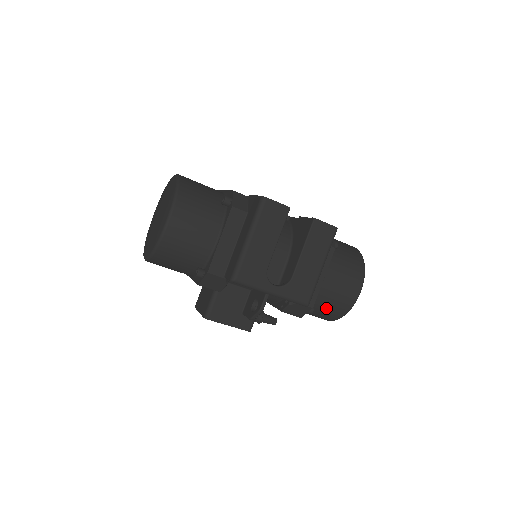
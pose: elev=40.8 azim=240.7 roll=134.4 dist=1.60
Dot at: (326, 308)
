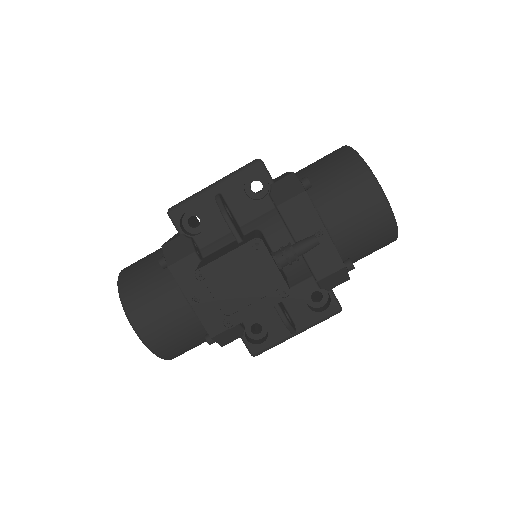
Dot at: (329, 173)
